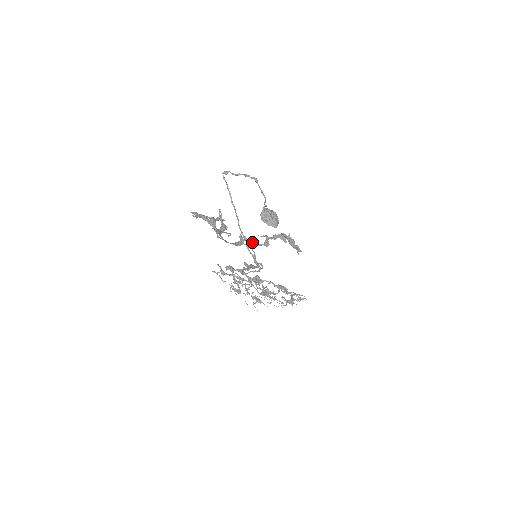
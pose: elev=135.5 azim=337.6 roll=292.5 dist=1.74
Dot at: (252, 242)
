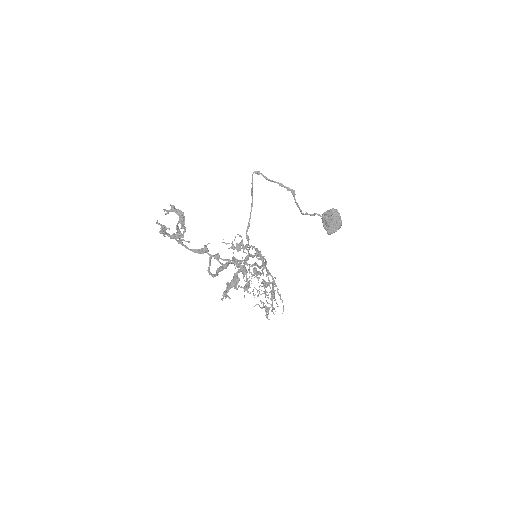
Dot at: (216, 256)
